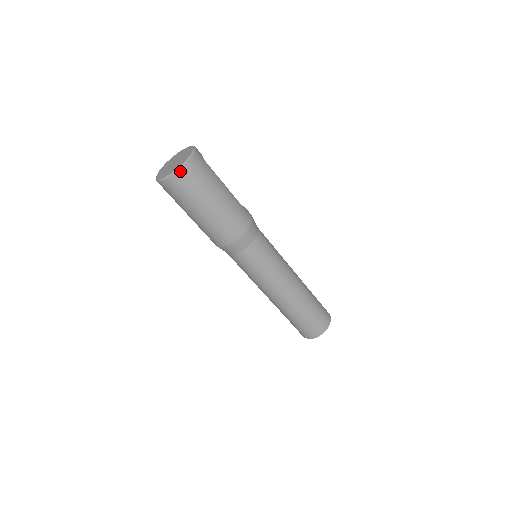
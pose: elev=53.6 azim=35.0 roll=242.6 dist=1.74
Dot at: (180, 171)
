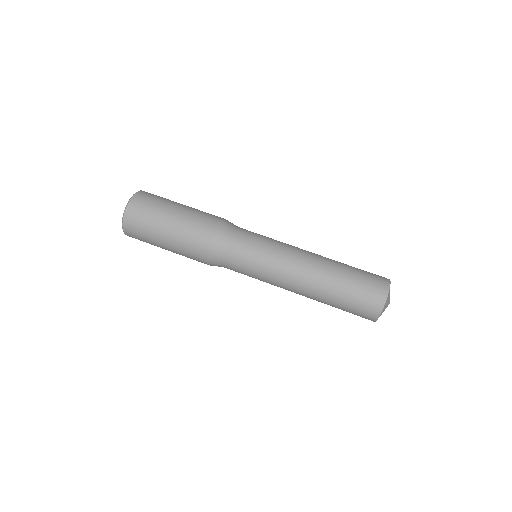
Dot at: (139, 192)
